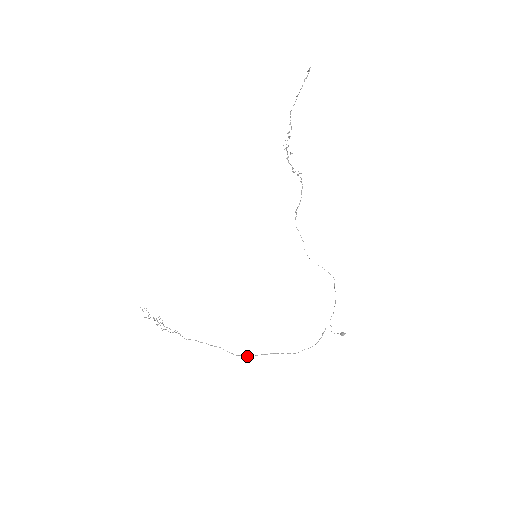
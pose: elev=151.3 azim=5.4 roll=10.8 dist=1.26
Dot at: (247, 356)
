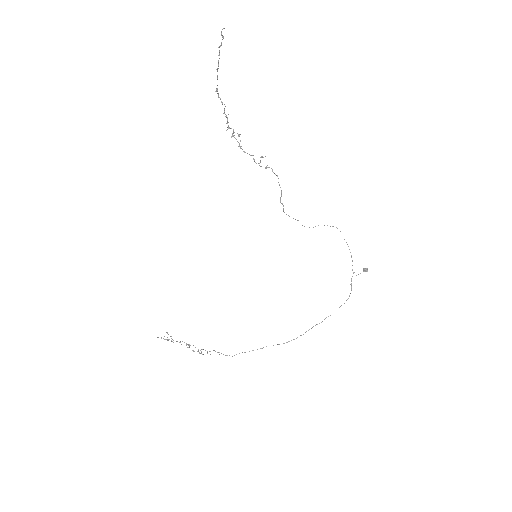
Dot at: (294, 339)
